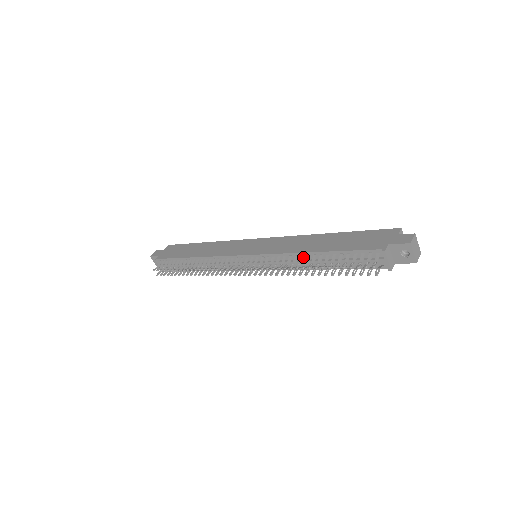
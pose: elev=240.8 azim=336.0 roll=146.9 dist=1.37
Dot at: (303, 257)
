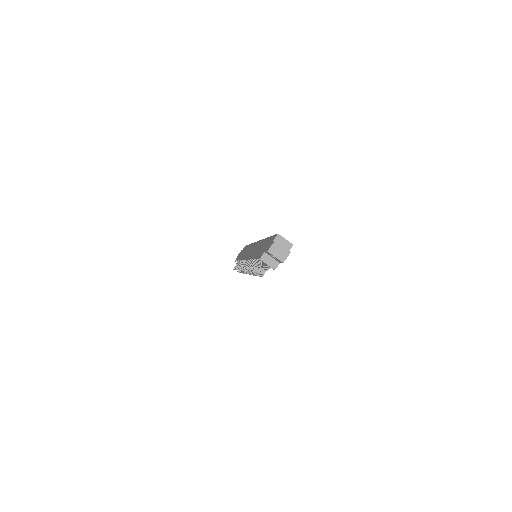
Dot at: occluded
